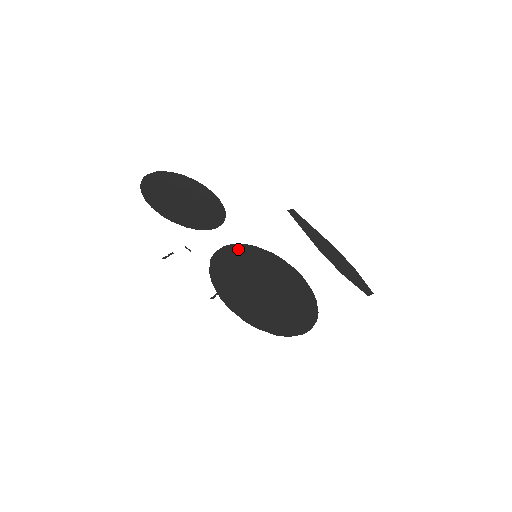
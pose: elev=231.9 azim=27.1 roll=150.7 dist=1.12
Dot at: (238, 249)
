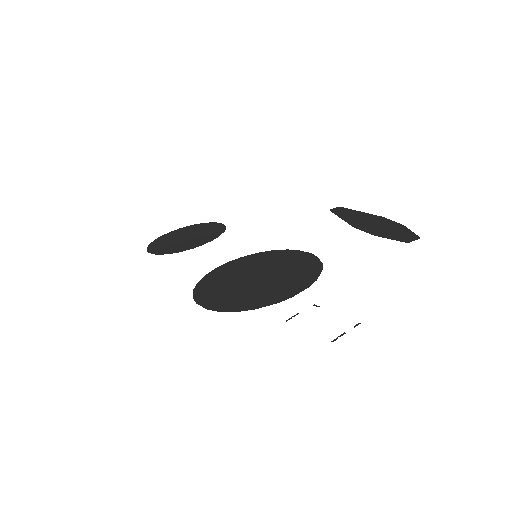
Dot at: (245, 259)
